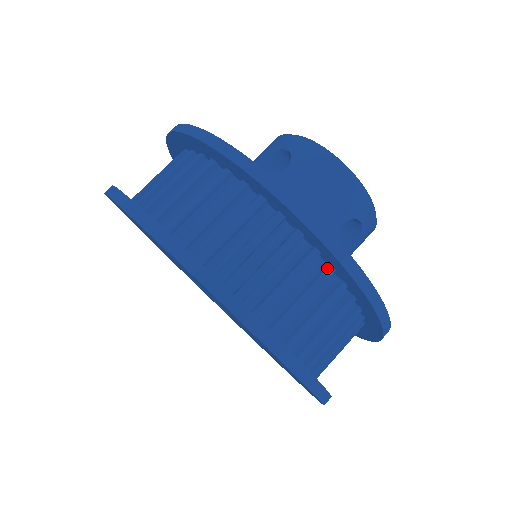
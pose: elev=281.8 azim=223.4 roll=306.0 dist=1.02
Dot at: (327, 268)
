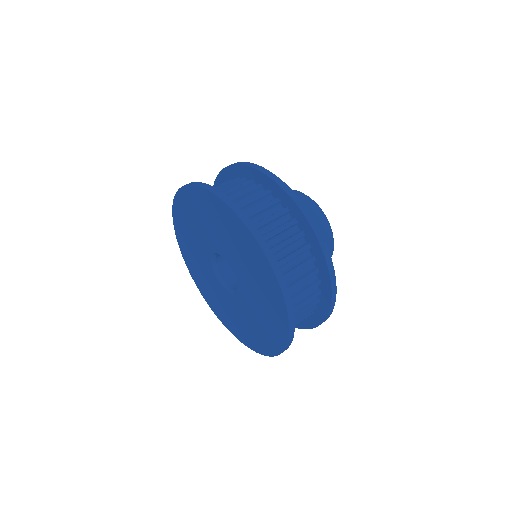
Dot at: (318, 281)
